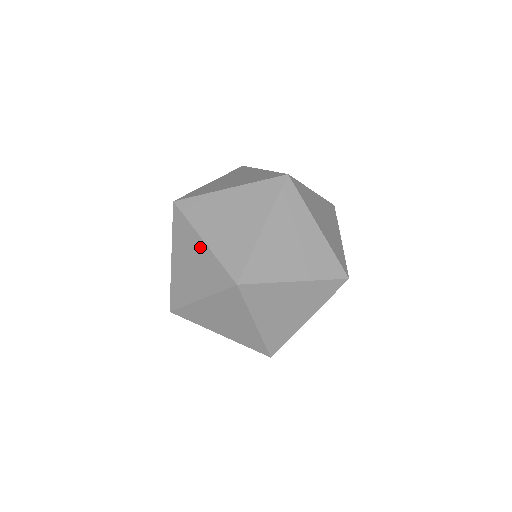
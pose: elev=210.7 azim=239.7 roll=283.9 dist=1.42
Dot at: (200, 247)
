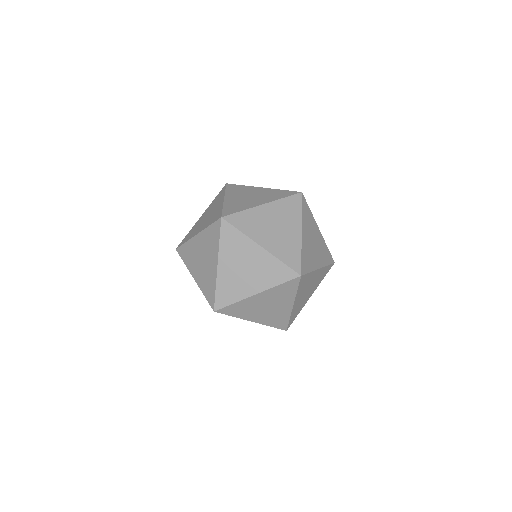
Dot at: occluded
